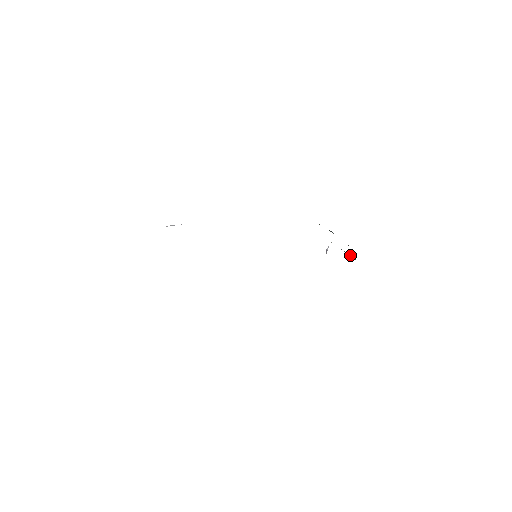
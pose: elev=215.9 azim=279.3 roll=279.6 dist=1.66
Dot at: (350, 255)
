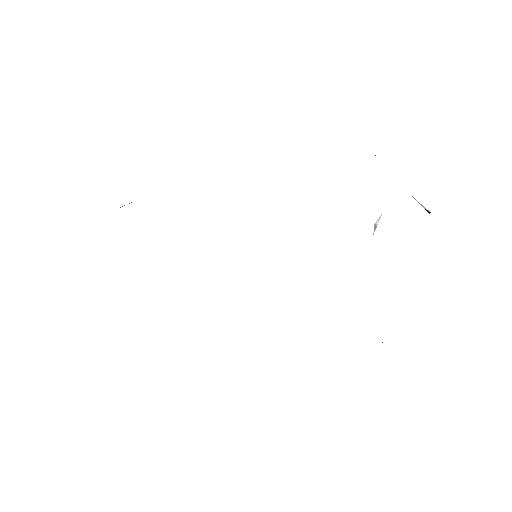
Dot at: occluded
